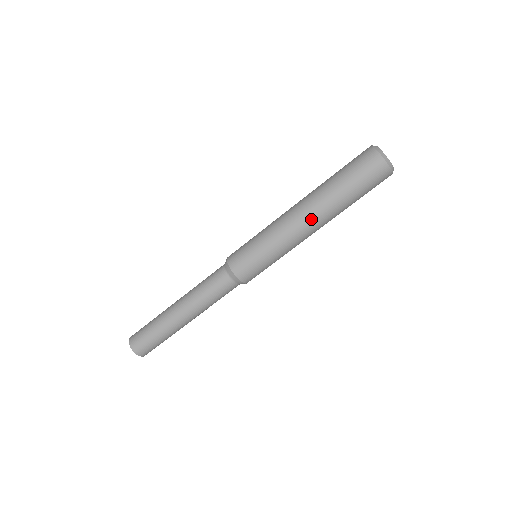
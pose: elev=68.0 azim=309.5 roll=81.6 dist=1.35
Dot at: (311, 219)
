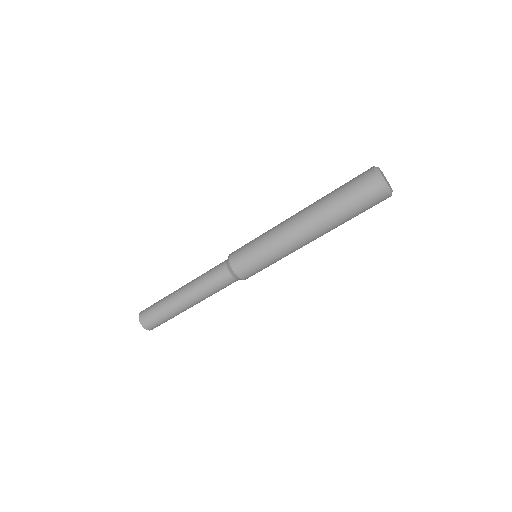
Dot at: occluded
